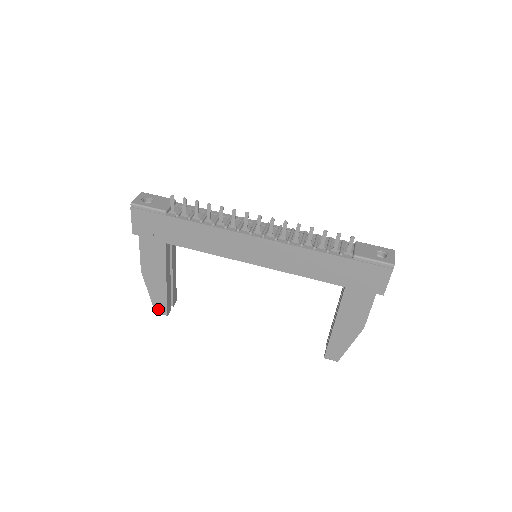
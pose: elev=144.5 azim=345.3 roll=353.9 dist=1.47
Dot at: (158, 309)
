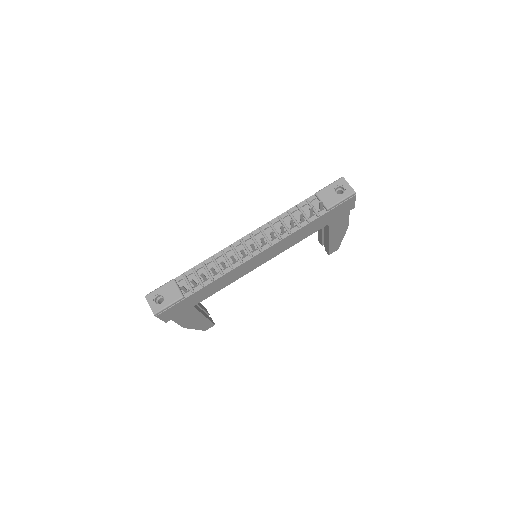
Dot at: (207, 328)
